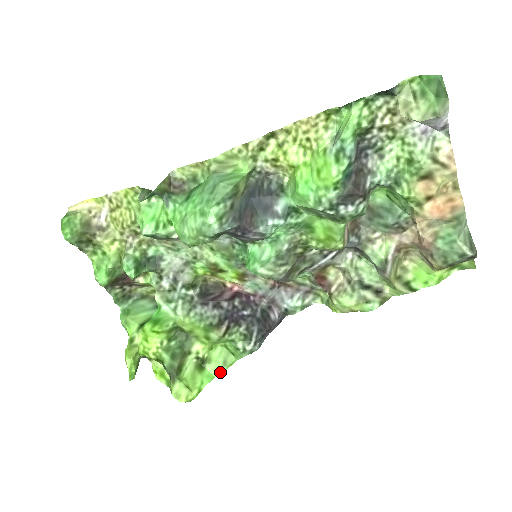
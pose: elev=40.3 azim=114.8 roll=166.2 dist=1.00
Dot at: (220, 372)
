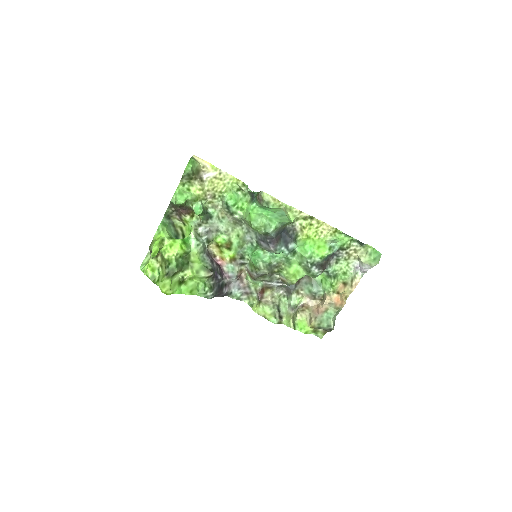
Dot at: (186, 293)
